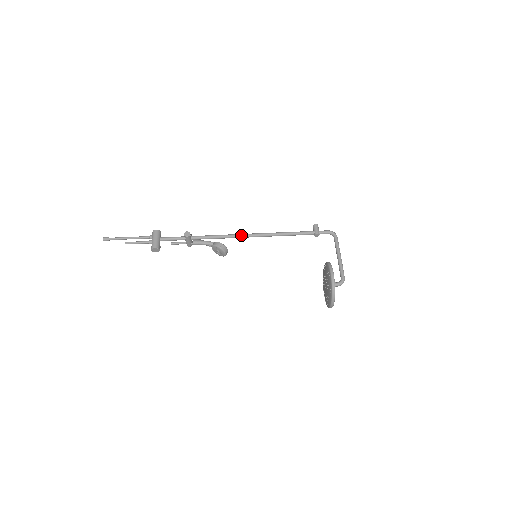
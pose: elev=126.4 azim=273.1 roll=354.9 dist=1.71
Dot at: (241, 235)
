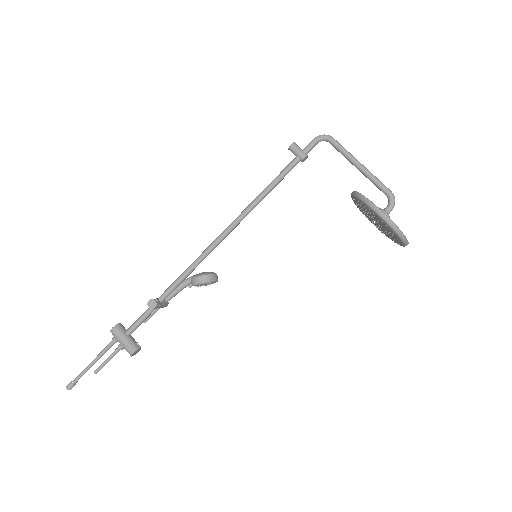
Dot at: (214, 245)
